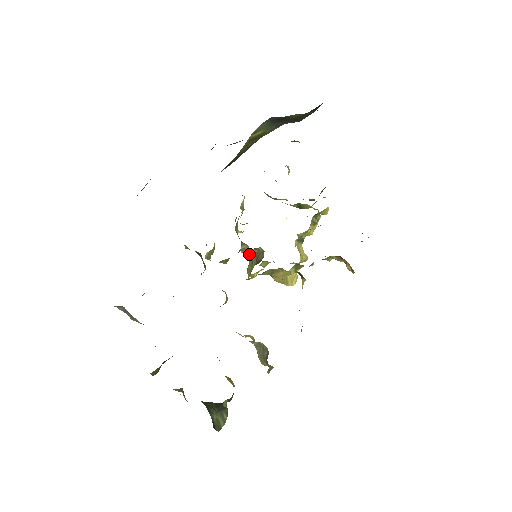
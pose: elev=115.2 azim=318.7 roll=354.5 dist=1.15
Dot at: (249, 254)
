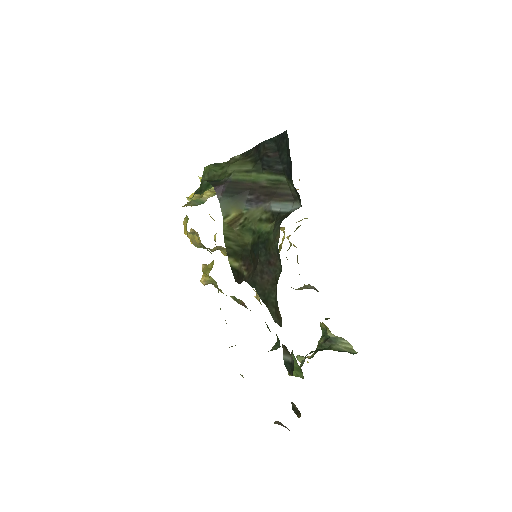
Dot at: occluded
